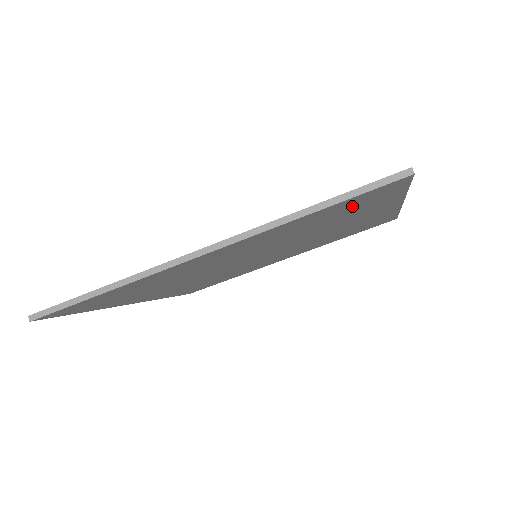
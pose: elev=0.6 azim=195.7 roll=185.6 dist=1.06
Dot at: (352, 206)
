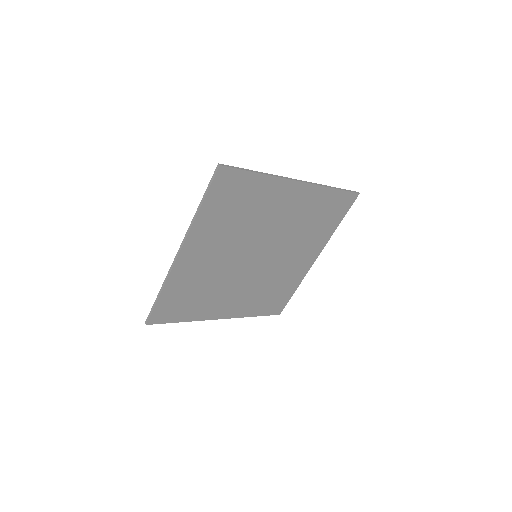
Dot at: (230, 195)
